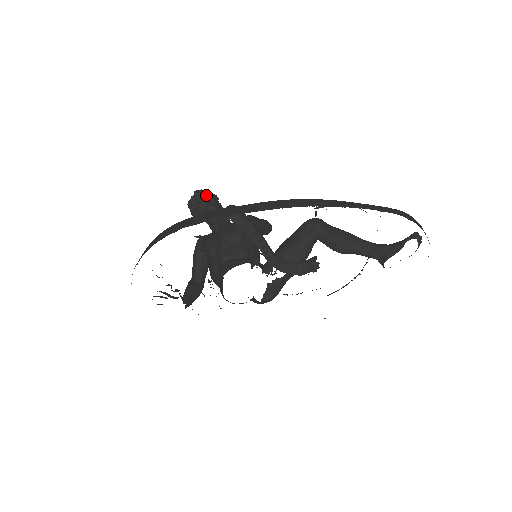
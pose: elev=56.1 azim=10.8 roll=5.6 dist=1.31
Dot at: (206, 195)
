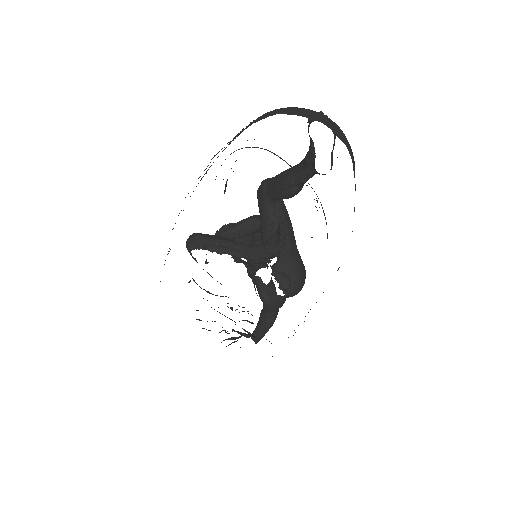
Dot at: (221, 231)
